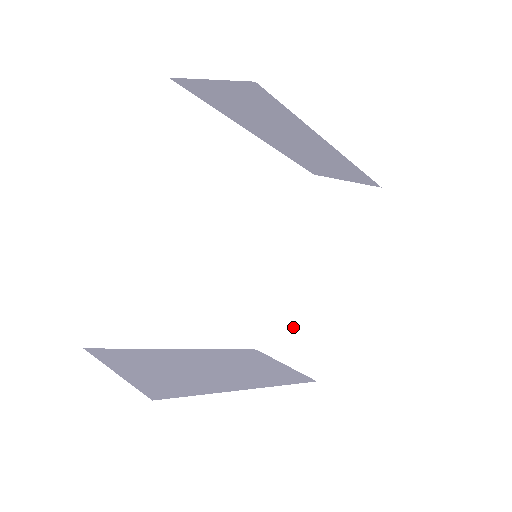
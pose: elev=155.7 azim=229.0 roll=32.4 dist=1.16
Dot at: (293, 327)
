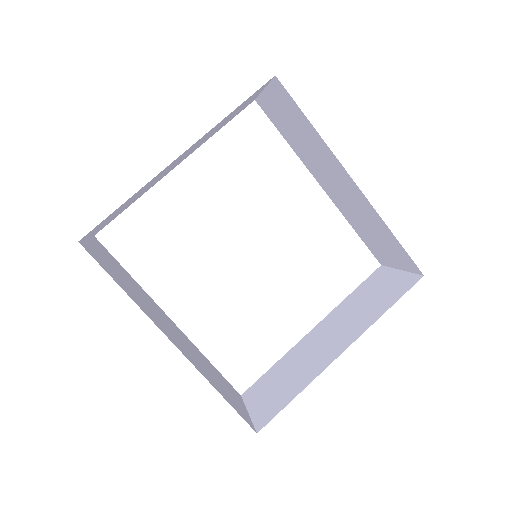
Dot at: (278, 381)
